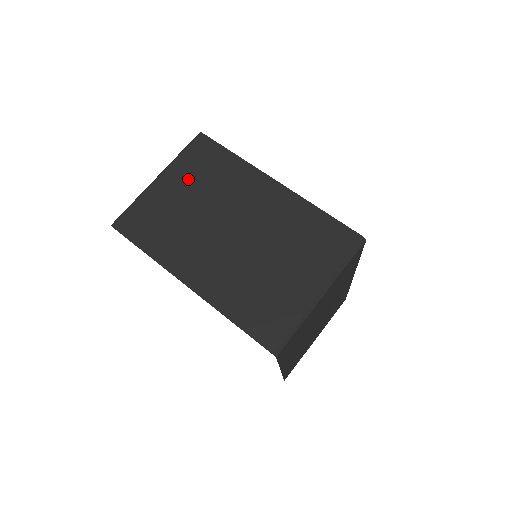
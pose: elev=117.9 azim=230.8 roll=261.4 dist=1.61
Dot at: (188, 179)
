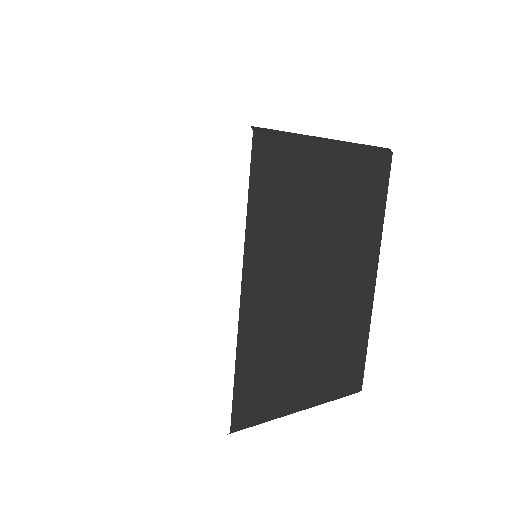
Dot at: occluded
